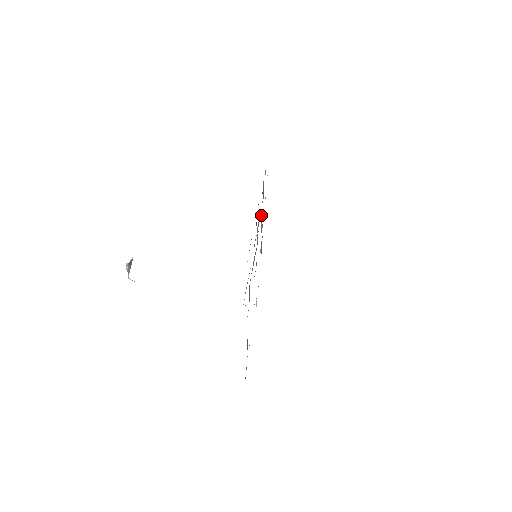
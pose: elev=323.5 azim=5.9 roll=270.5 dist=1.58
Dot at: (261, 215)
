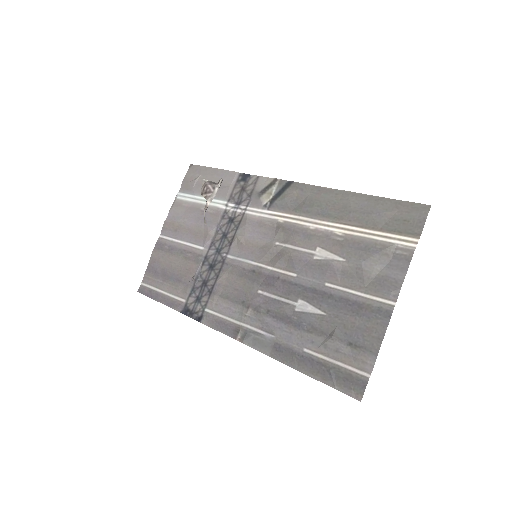
Dot at: (230, 217)
